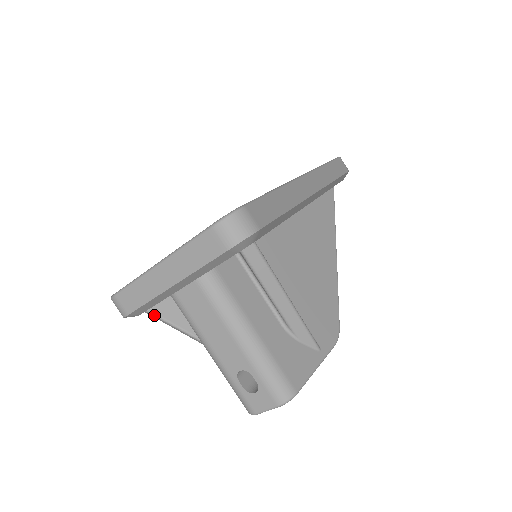
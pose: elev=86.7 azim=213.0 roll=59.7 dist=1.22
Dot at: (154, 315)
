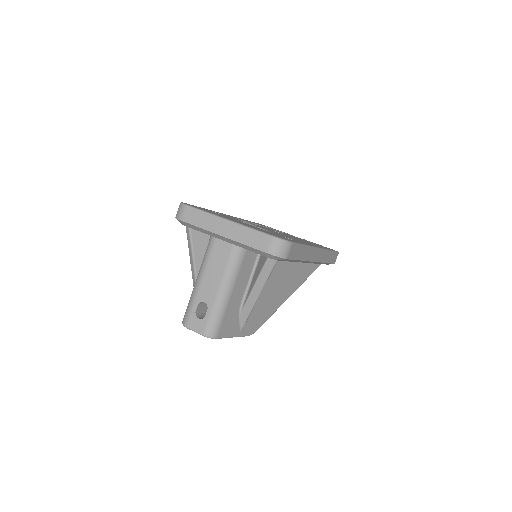
Dot at: (190, 233)
